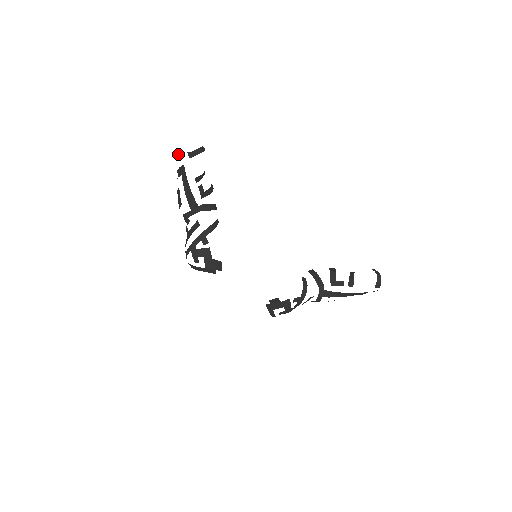
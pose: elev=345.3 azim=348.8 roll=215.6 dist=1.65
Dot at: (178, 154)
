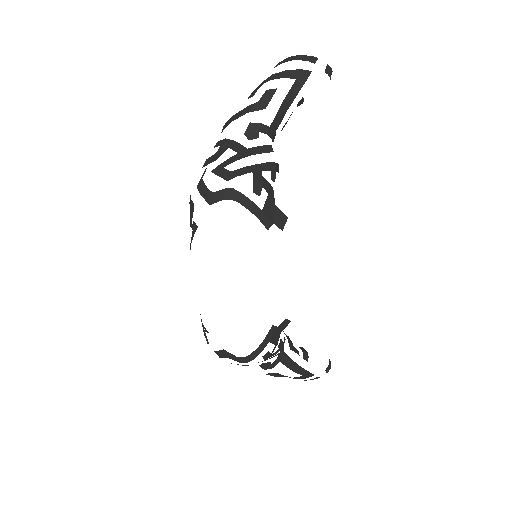
Dot at: (308, 56)
